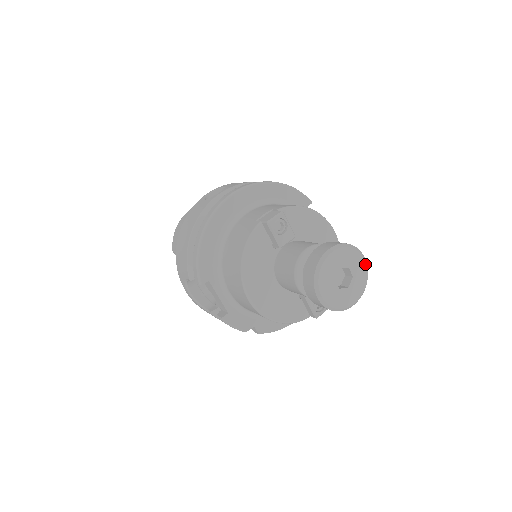
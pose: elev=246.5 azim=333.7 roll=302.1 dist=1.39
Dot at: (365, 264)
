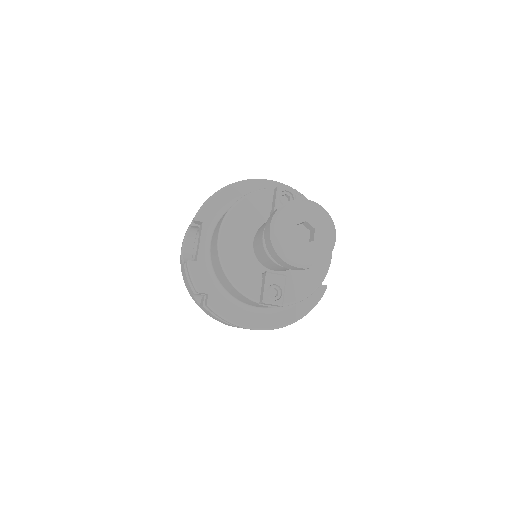
Dot at: (332, 241)
